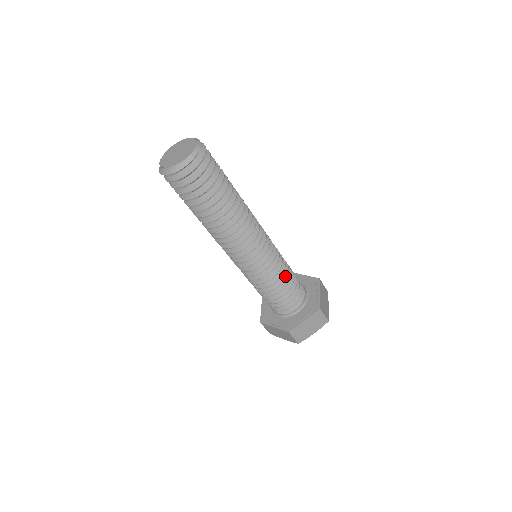
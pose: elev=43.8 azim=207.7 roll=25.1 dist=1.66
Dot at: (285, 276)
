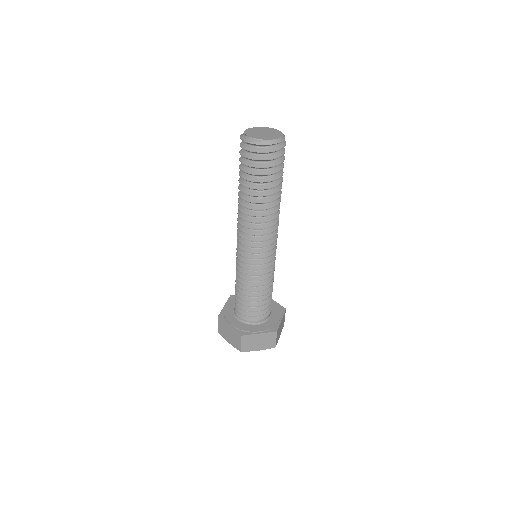
Dot at: (268, 286)
